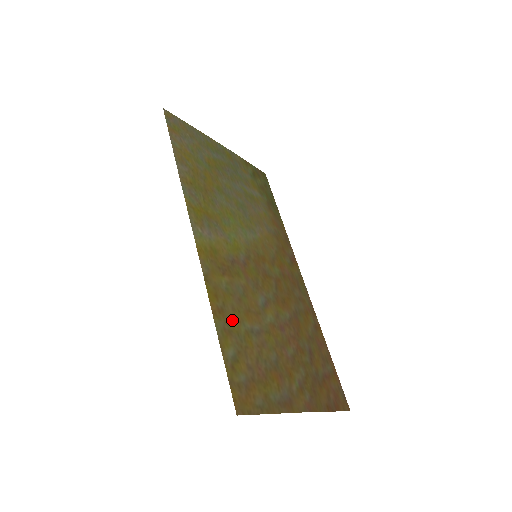
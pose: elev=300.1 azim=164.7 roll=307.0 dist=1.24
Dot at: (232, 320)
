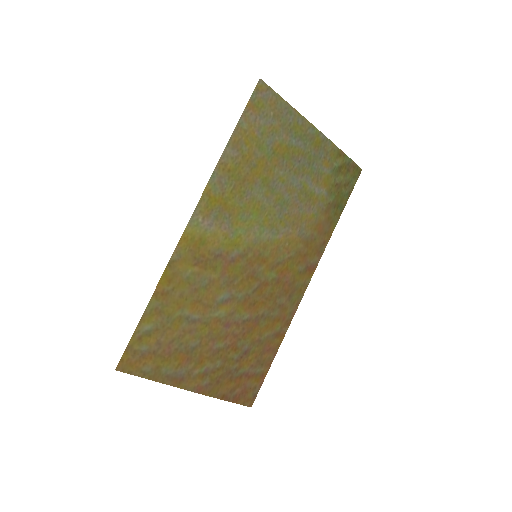
Dot at: (172, 304)
